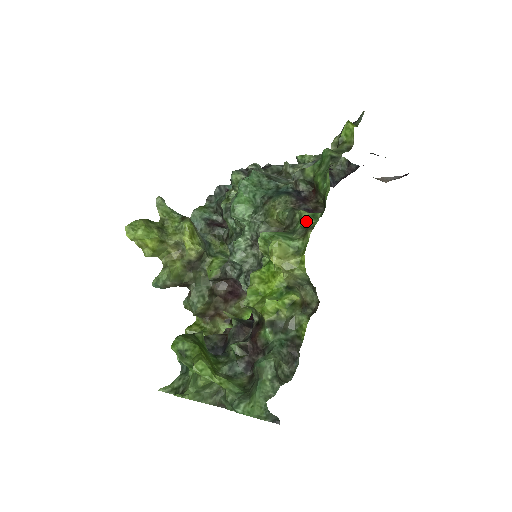
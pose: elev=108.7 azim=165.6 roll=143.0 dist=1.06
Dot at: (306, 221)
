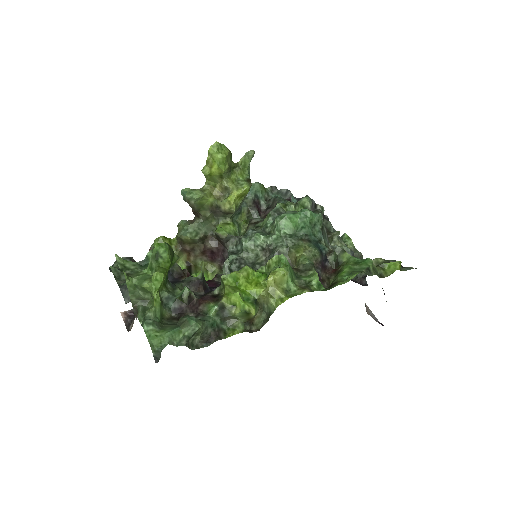
Dot at: (312, 282)
